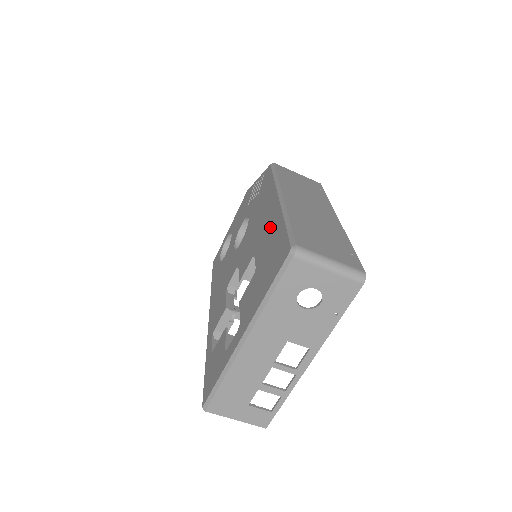
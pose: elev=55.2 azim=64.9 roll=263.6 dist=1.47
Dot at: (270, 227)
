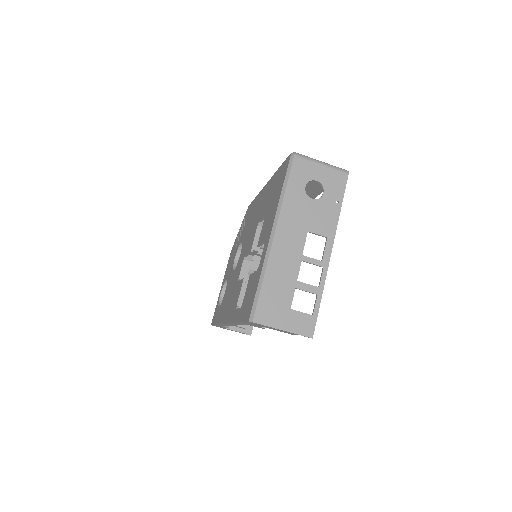
Dot at: (266, 194)
